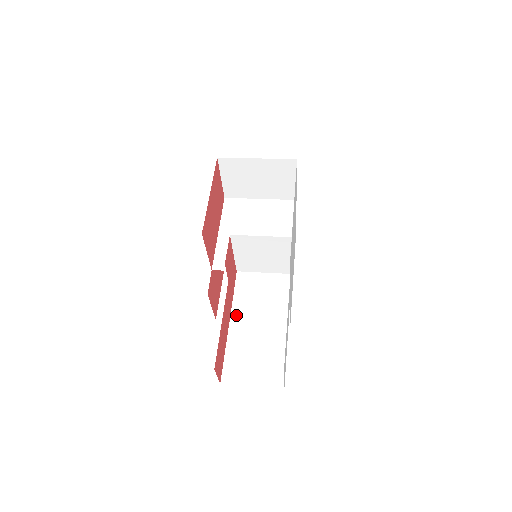
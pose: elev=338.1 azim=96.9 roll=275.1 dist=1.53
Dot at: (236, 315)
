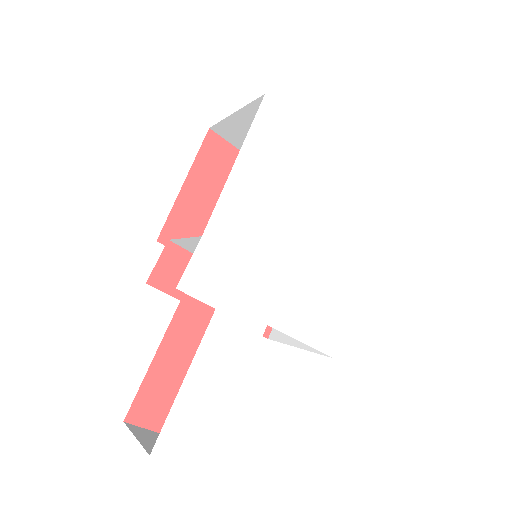
Dot at: occluded
